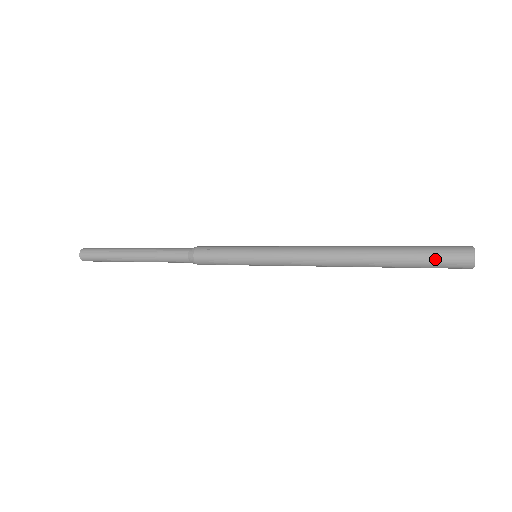
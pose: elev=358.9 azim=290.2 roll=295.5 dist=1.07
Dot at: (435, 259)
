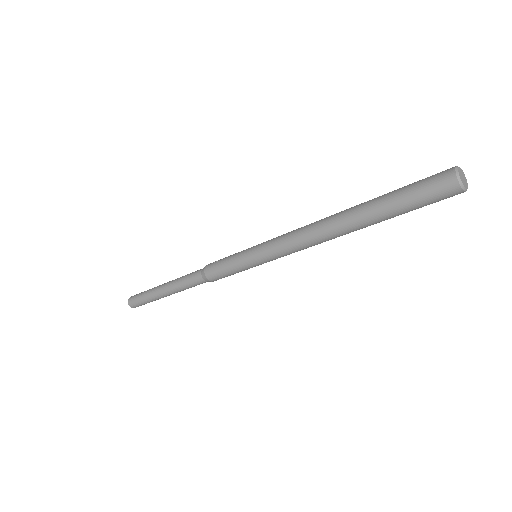
Dot at: (414, 187)
